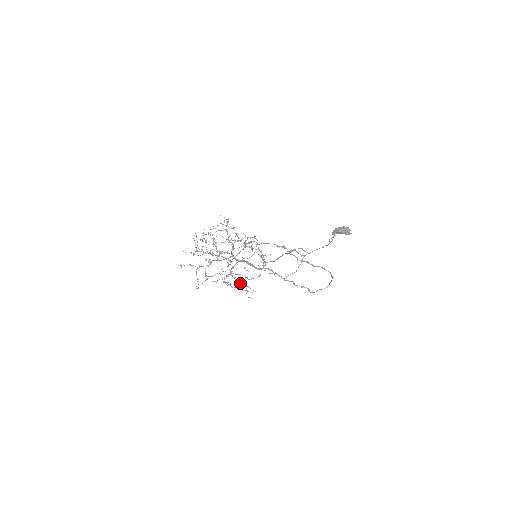
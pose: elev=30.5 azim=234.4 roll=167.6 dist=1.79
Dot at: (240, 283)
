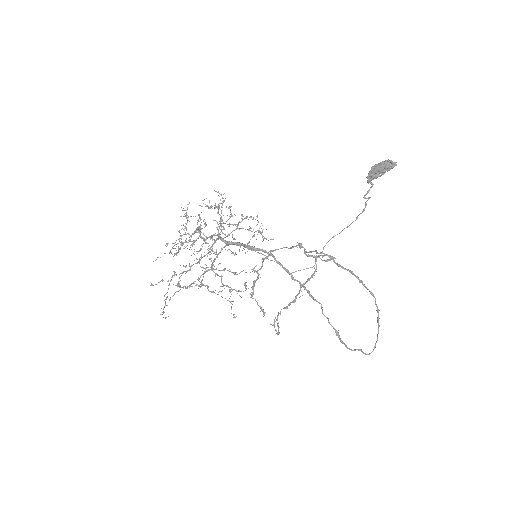
Dot at: (223, 284)
